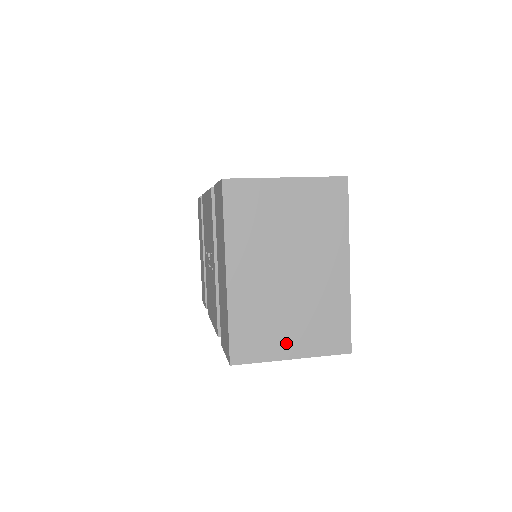
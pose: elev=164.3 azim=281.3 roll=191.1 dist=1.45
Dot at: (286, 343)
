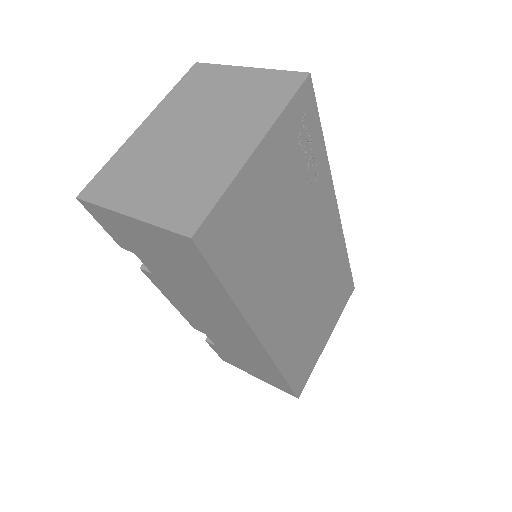
Dot at: (136, 198)
